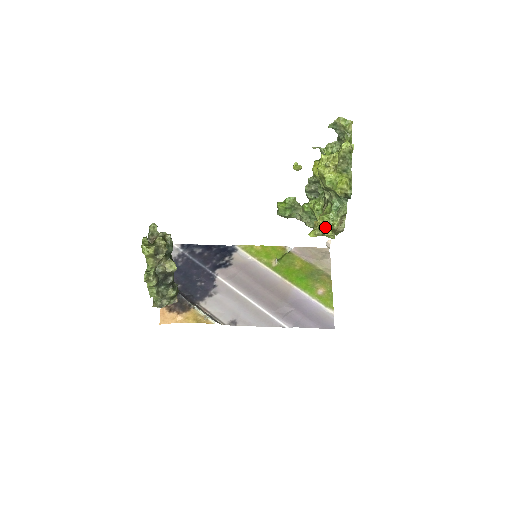
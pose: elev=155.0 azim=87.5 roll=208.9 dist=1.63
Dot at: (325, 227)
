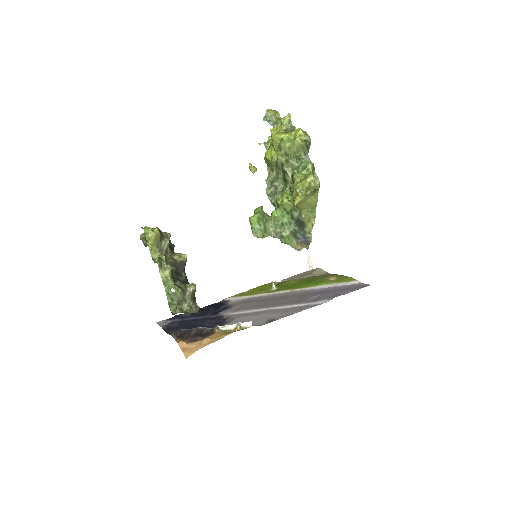
Dot at: (305, 178)
